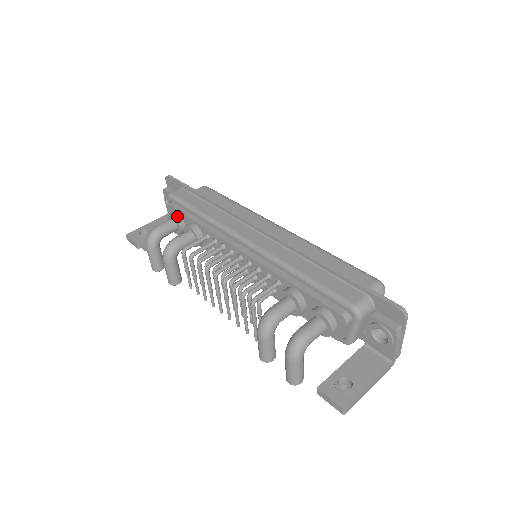
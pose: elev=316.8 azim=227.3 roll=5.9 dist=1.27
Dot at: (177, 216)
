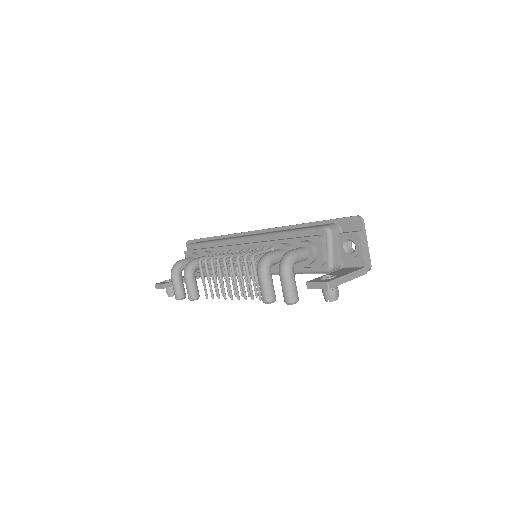
Dot at: (195, 253)
